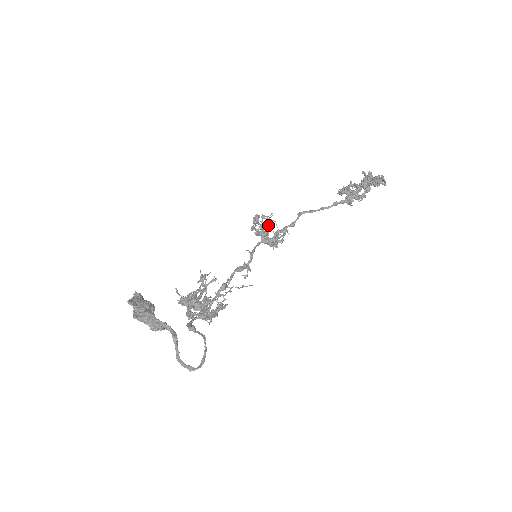
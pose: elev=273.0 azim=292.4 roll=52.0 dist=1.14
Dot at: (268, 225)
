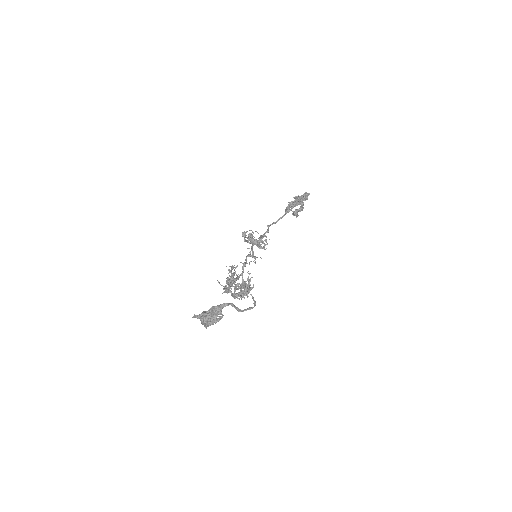
Dot at: occluded
